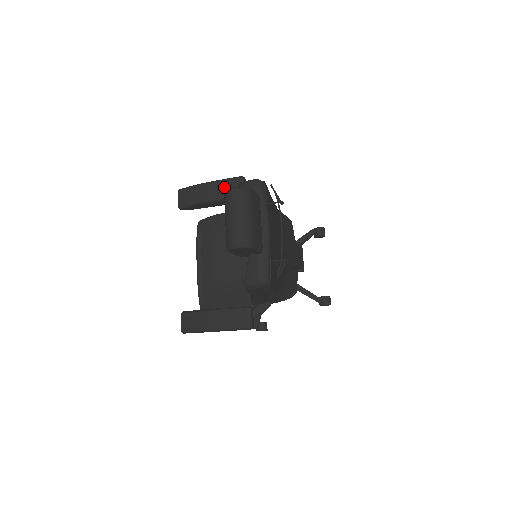
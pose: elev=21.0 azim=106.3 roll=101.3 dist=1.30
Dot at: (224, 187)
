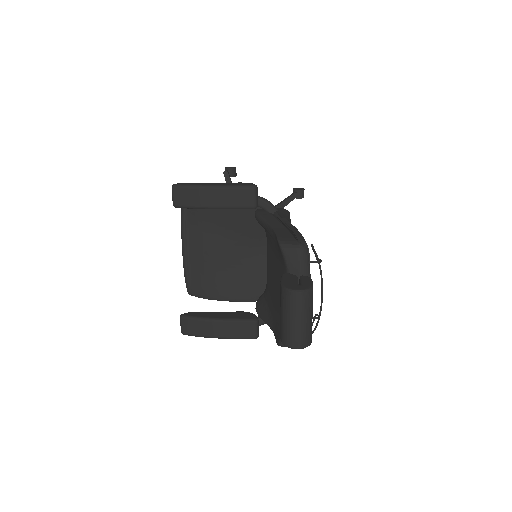
Dot at: (233, 196)
